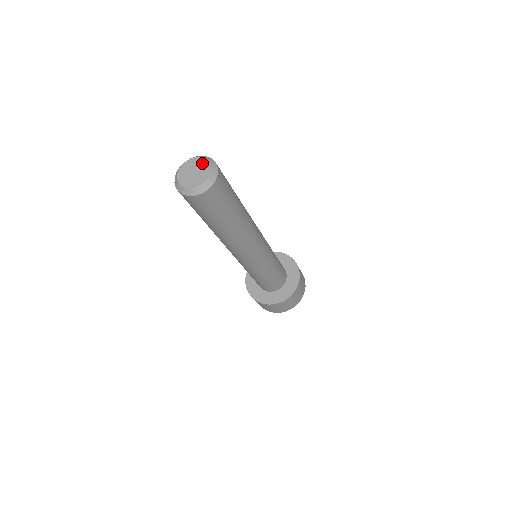
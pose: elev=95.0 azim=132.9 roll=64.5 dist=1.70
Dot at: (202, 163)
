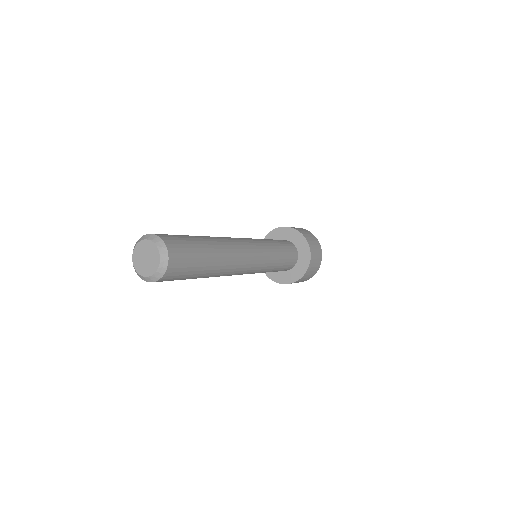
Dot at: (142, 246)
